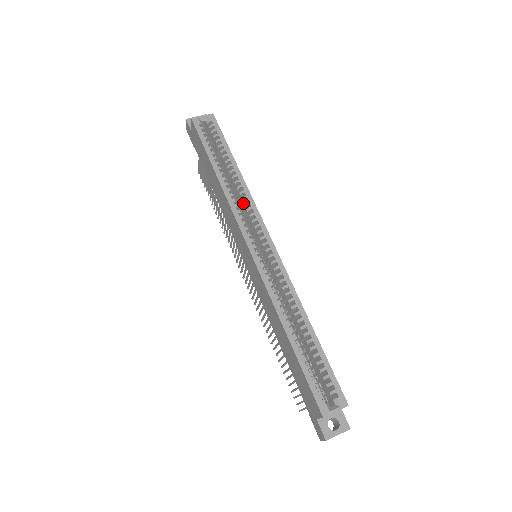
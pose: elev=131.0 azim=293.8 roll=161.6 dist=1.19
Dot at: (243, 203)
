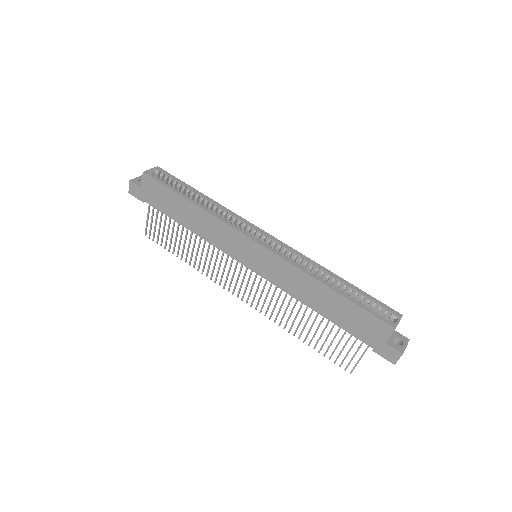
Dot at: occluded
